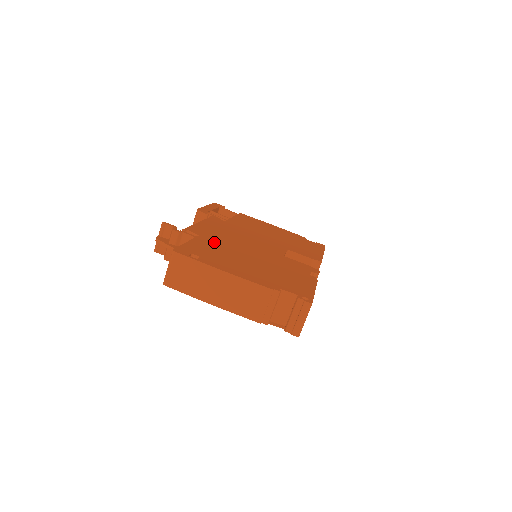
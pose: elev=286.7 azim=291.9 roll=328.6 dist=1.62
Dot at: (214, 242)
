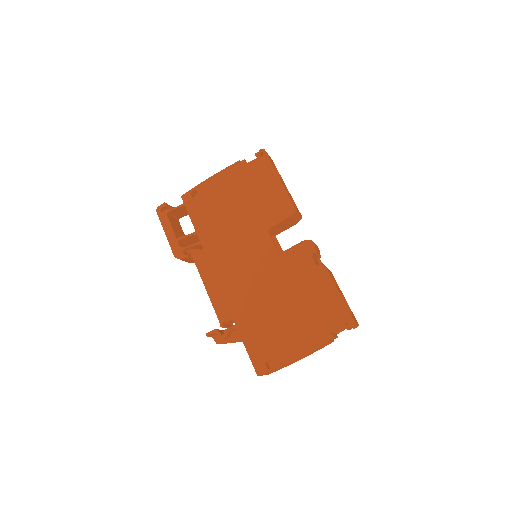
Dot at: (247, 316)
